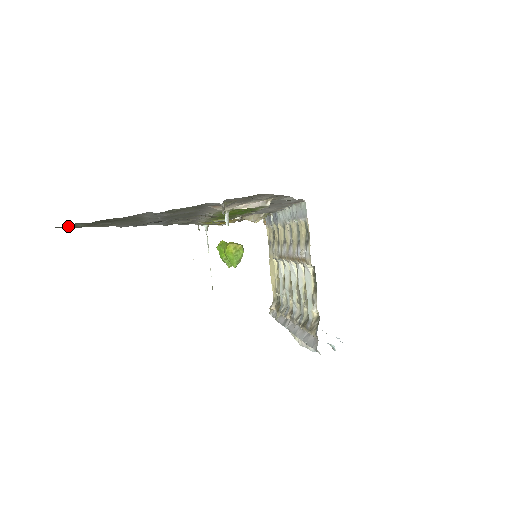
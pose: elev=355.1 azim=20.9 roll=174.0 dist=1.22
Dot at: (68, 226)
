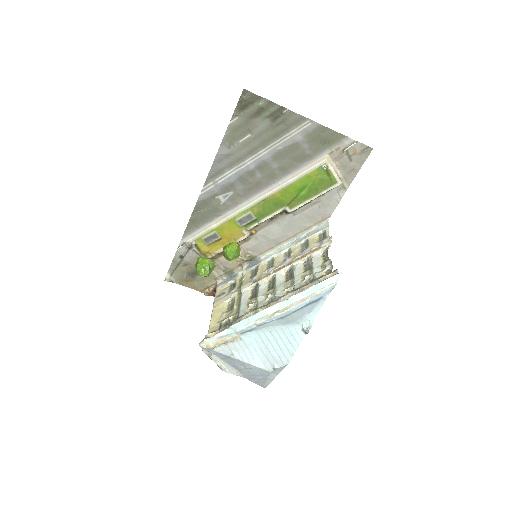
Dot at: (259, 96)
